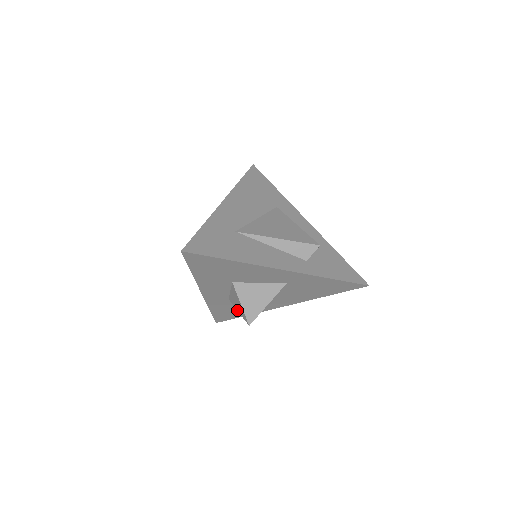
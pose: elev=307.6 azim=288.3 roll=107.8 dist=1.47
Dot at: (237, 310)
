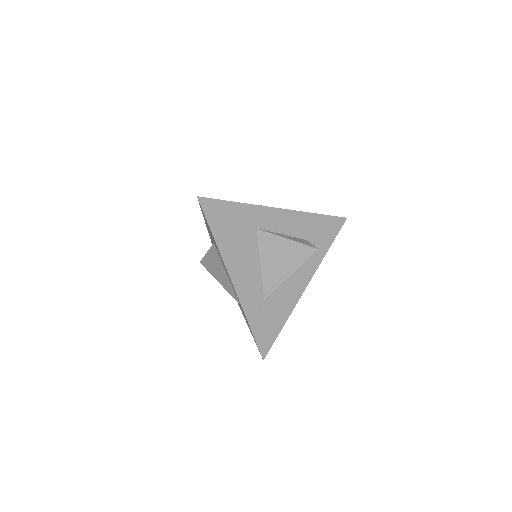
Dot at: occluded
